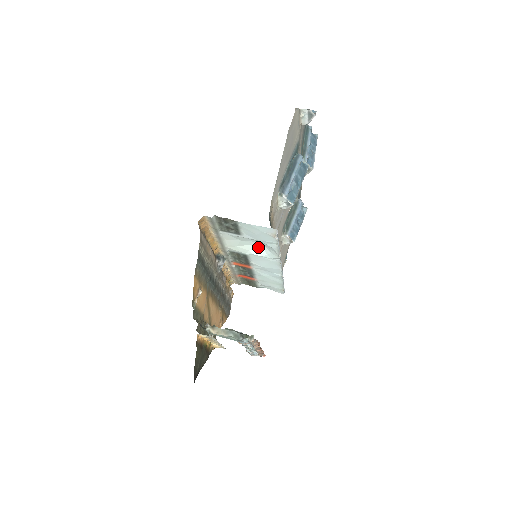
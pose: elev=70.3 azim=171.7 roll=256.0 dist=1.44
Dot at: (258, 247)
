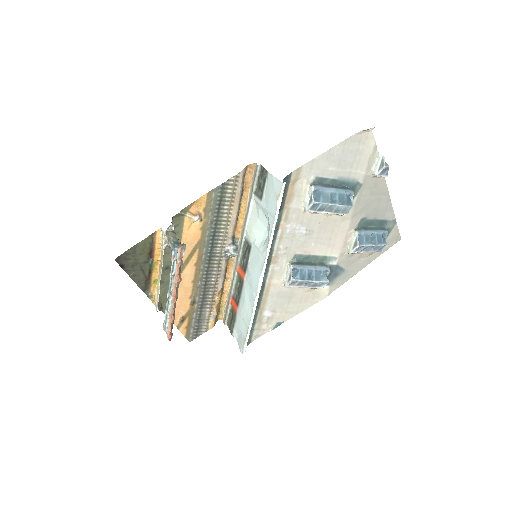
Dot at: (263, 237)
